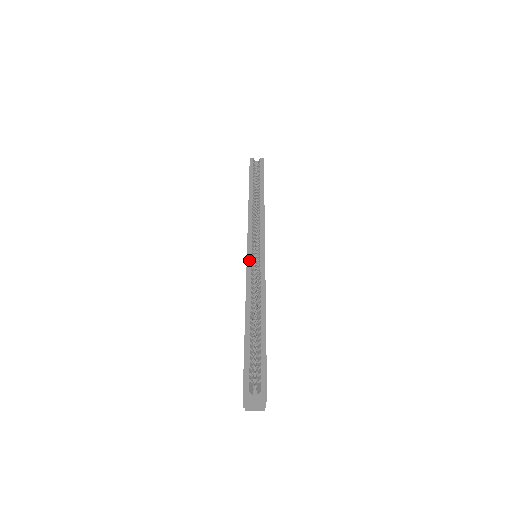
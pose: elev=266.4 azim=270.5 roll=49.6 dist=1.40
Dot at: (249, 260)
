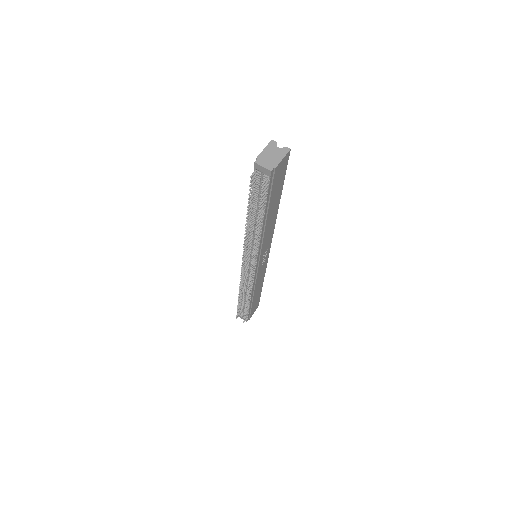
Dot at: occluded
